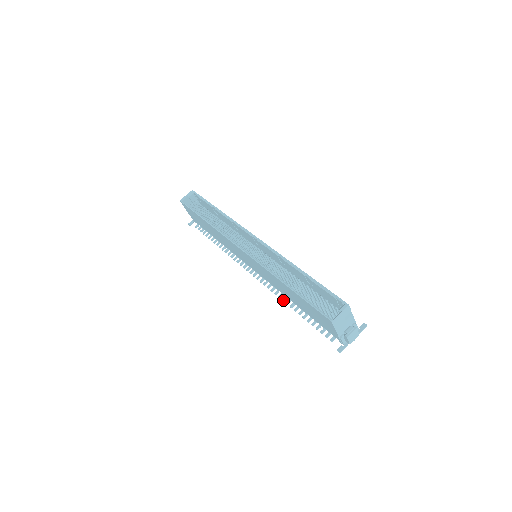
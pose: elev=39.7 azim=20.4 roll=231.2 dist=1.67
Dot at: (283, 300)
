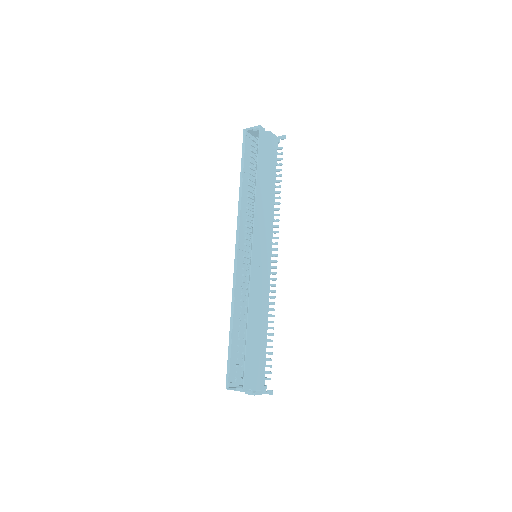
Dot at: occluded
